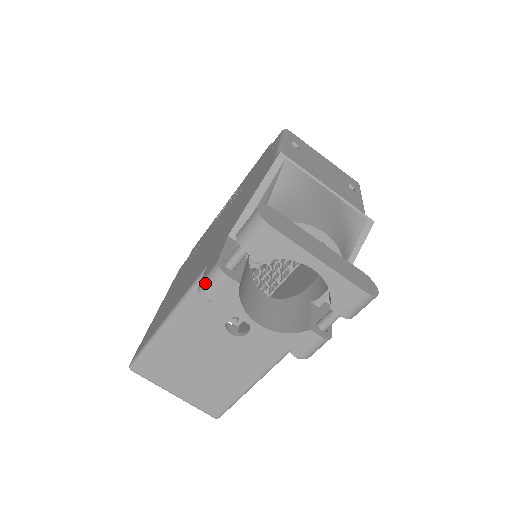
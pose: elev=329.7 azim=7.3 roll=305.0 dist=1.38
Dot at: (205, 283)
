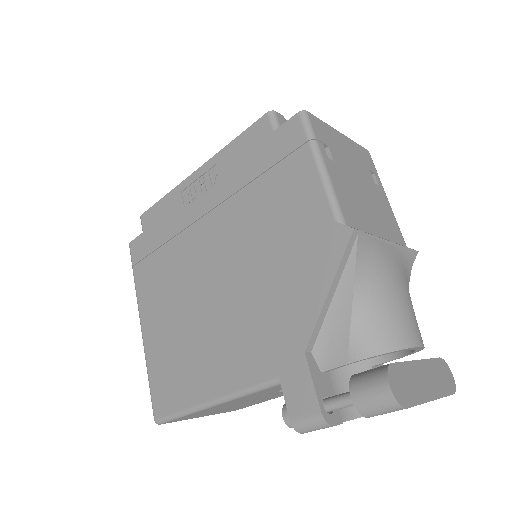
Dot at: (302, 427)
